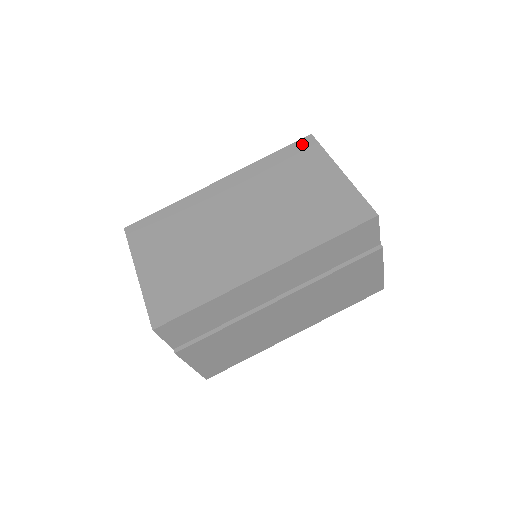
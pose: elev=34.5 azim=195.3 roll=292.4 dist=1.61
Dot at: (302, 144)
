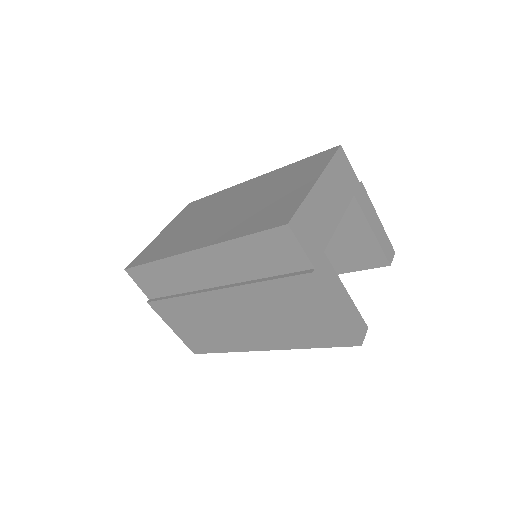
Dot at: (324, 153)
